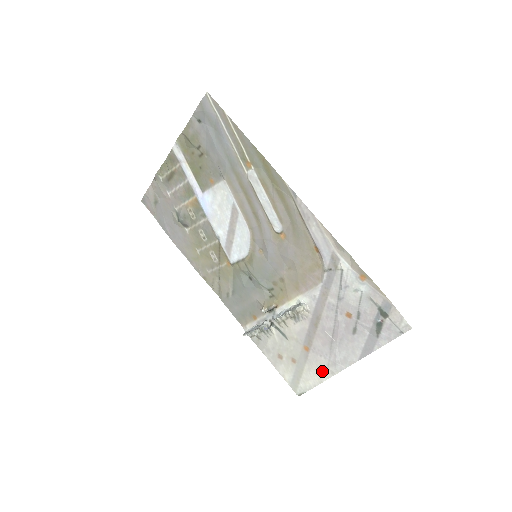
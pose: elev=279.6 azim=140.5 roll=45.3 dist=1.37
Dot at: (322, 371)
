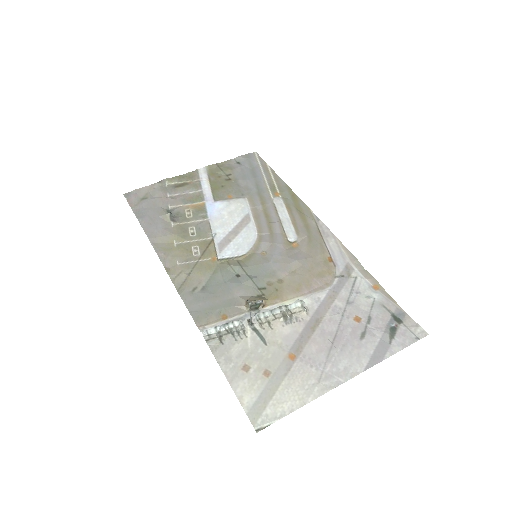
Dot at: (309, 387)
